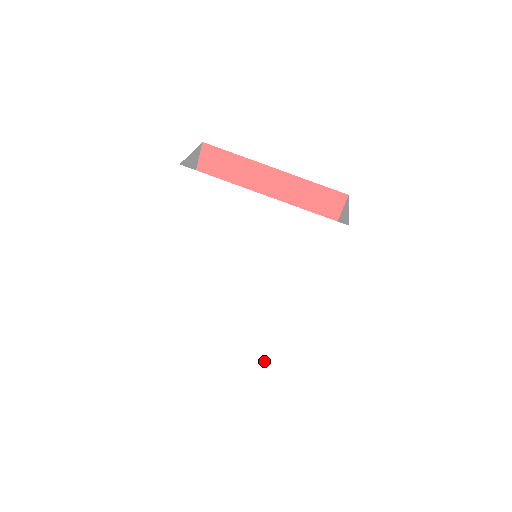
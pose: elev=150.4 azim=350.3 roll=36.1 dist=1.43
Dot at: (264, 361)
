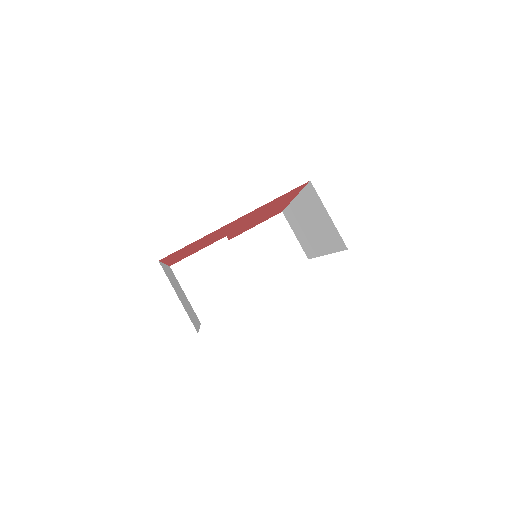
Dot at: occluded
